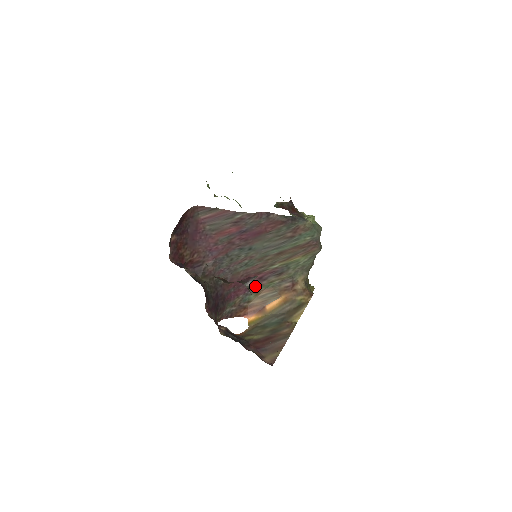
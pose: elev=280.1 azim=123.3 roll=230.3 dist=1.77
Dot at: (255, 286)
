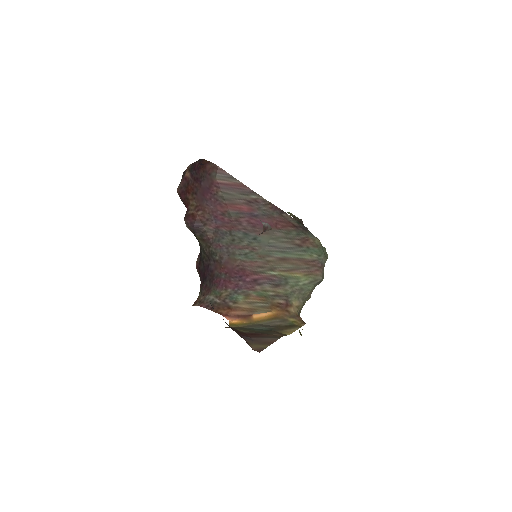
Dot at: (247, 287)
